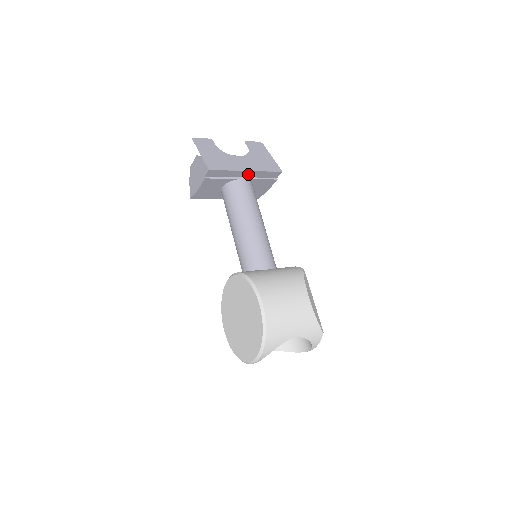
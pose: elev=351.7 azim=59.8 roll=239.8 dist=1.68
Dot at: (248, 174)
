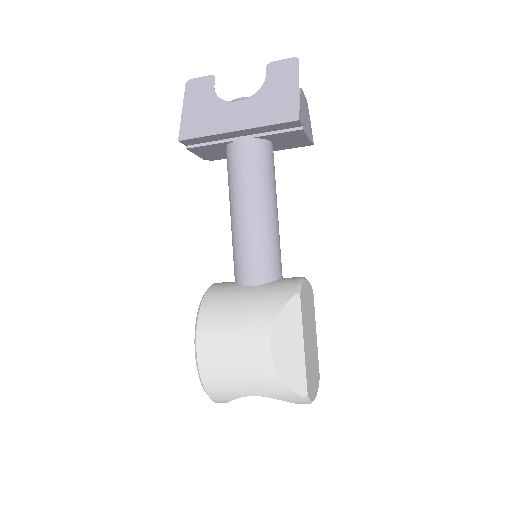
Dot at: (245, 132)
